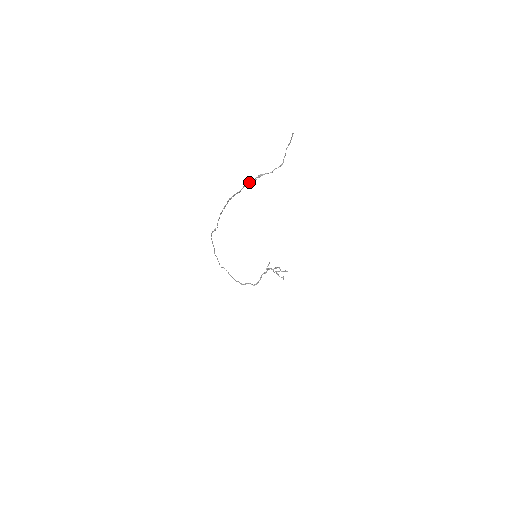
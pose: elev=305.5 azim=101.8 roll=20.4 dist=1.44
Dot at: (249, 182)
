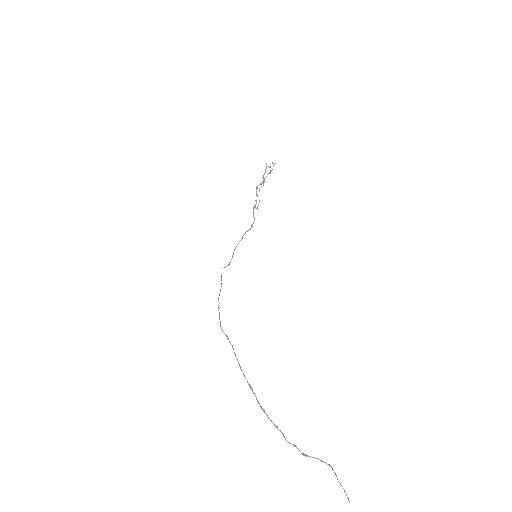
Dot at: occluded
